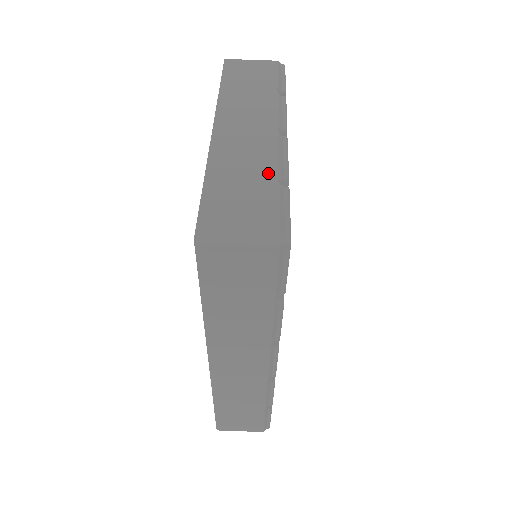
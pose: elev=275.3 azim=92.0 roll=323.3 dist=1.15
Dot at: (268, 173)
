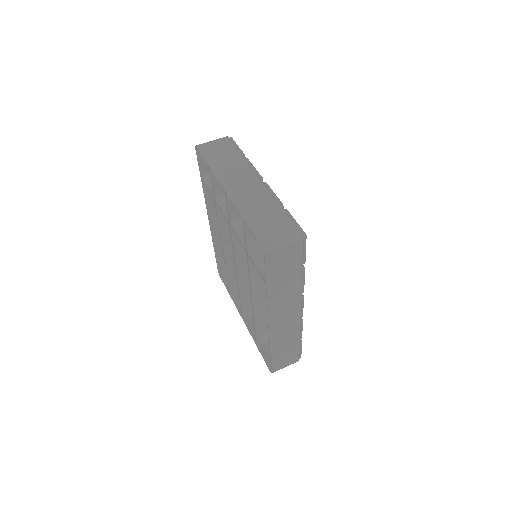
Dot at: (273, 206)
